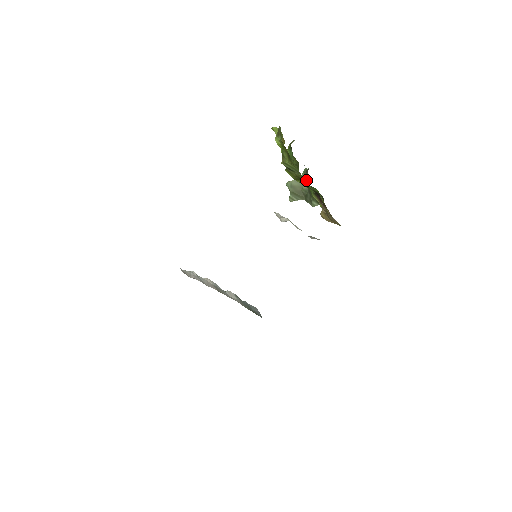
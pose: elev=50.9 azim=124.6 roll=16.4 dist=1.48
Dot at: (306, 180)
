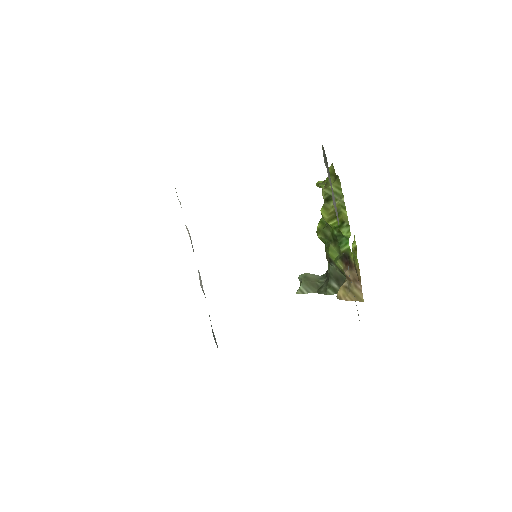
Dot at: (325, 275)
